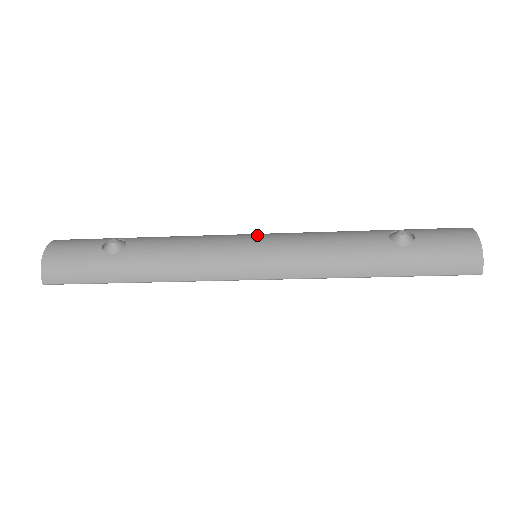
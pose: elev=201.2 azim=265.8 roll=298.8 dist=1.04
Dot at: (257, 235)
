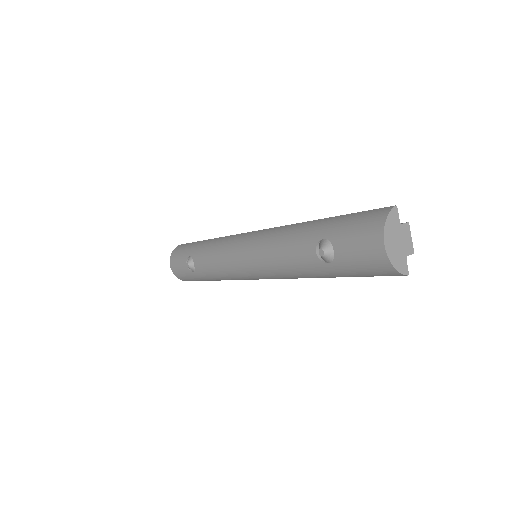
Dot at: (243, 250)
